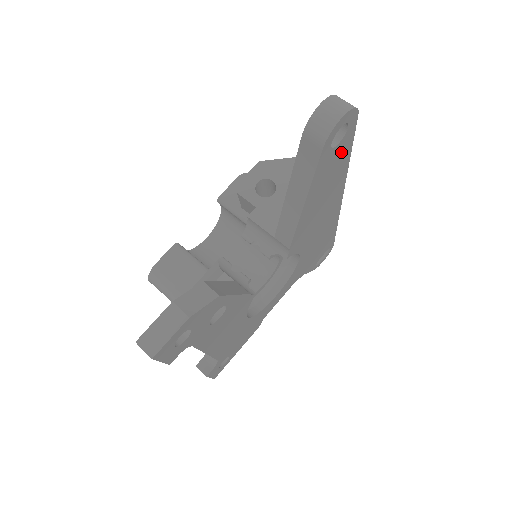
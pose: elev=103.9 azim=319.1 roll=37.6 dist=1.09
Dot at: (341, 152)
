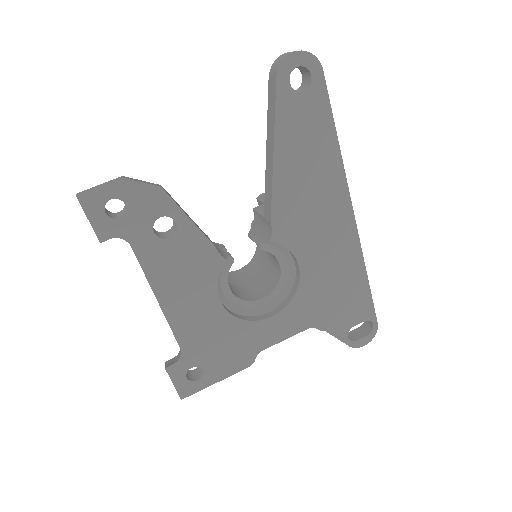
Dot at: (315, 112)
